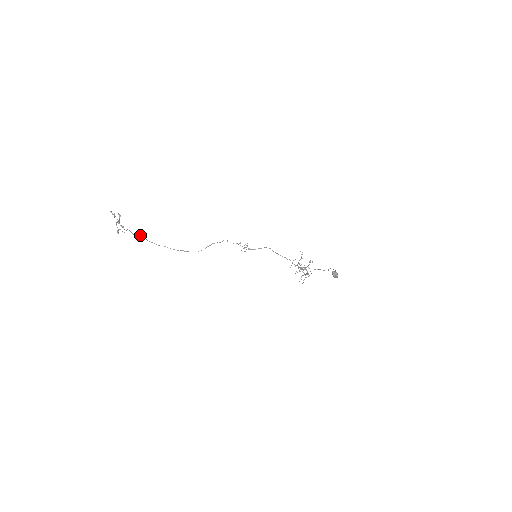
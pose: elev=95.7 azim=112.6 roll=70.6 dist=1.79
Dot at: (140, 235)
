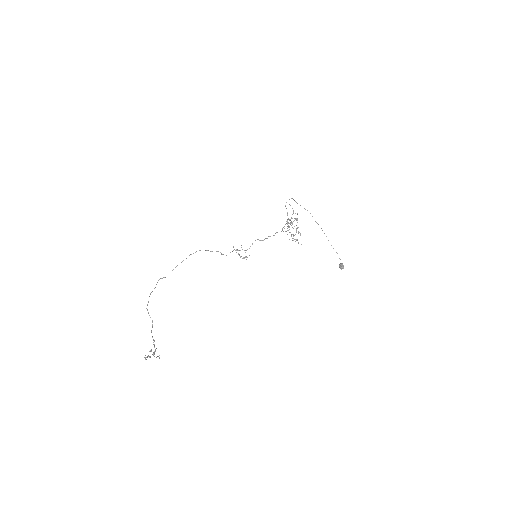
Dot at: (147, 309)
